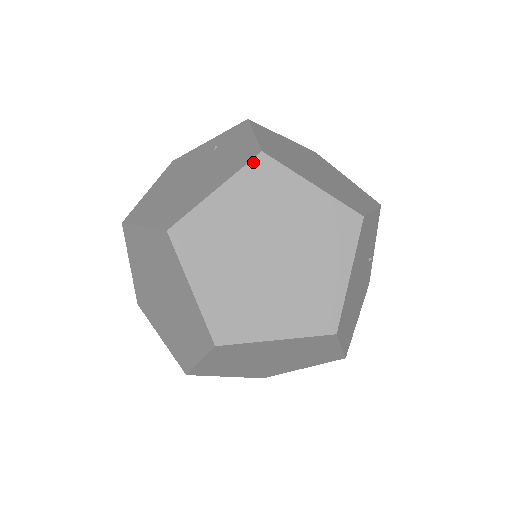
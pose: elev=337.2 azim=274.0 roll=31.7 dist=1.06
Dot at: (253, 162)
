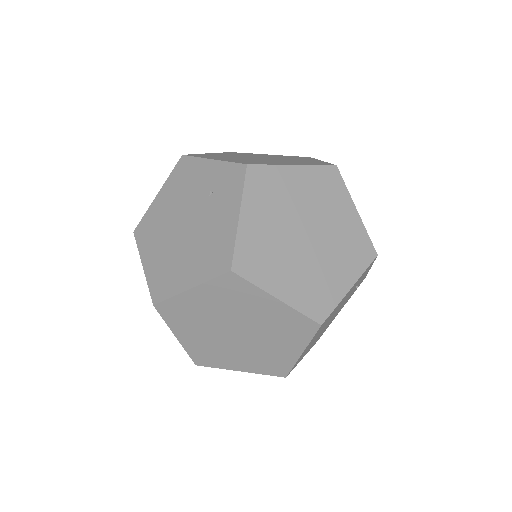
Dot at: (223, 277)
